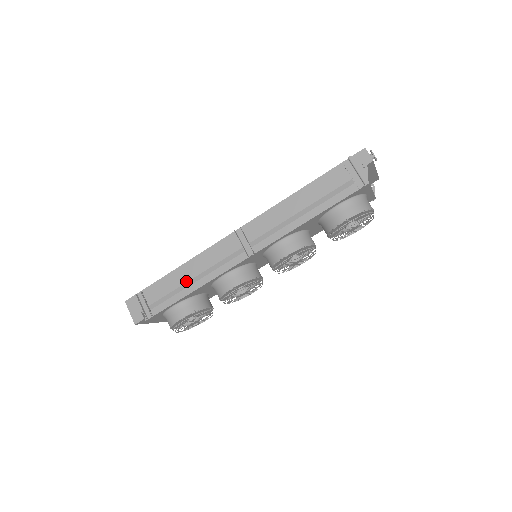
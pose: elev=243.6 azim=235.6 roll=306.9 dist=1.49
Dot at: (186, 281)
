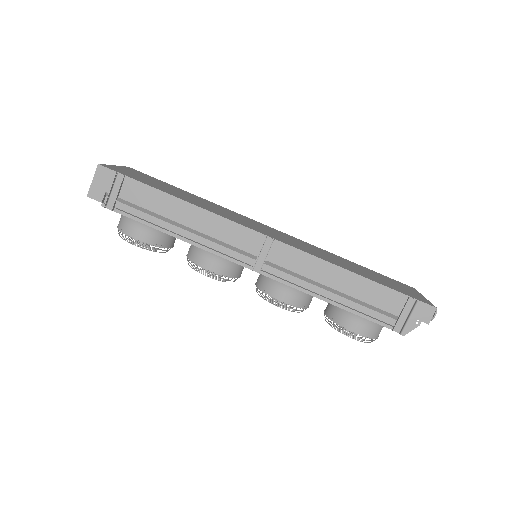
Dot at: (177, 220)
